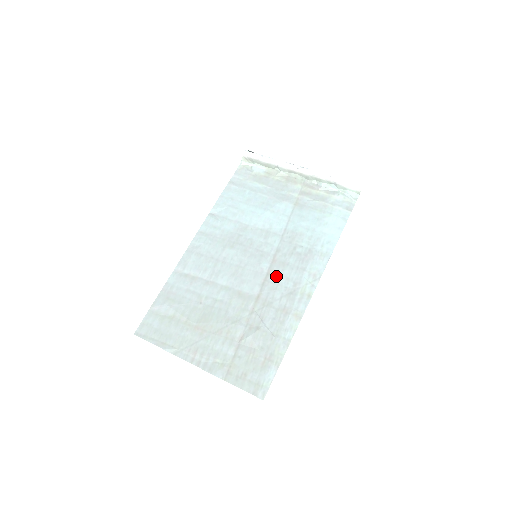
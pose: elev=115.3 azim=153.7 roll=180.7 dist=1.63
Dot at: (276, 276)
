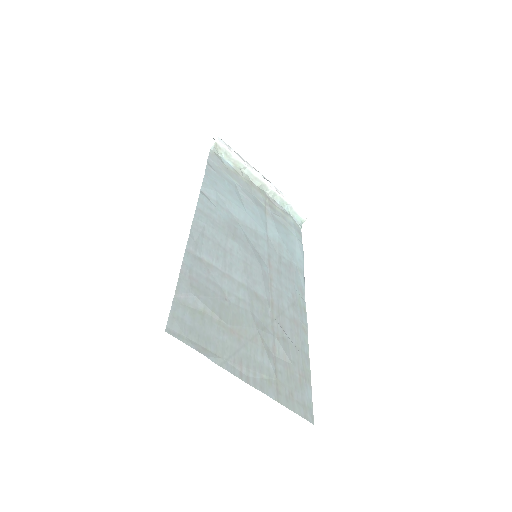
Dot at: (278, 283)
